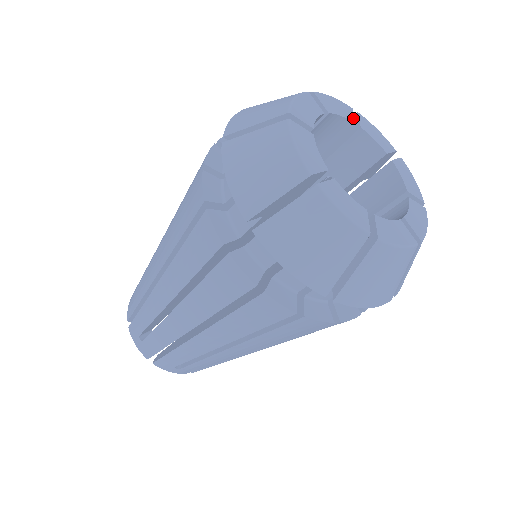
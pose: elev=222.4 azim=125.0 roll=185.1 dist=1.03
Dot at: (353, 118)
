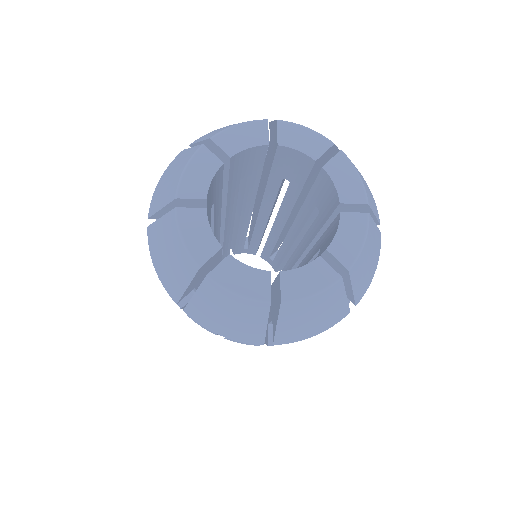
Dot at: (267, 138)
